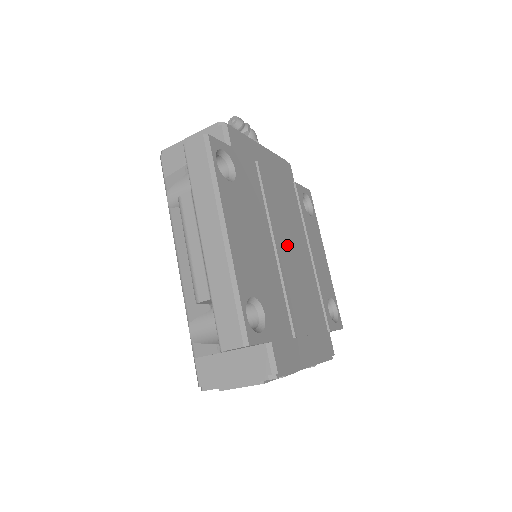
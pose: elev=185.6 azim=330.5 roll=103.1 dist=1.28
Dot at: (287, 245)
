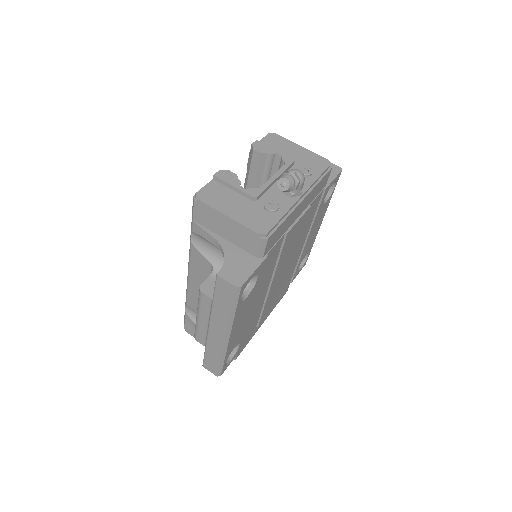
Dot at: (283, 270)
